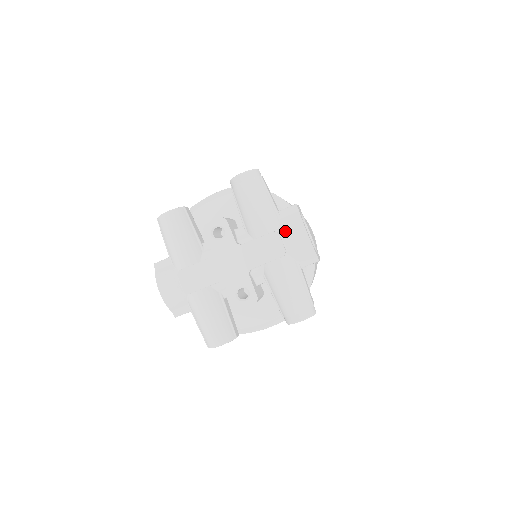
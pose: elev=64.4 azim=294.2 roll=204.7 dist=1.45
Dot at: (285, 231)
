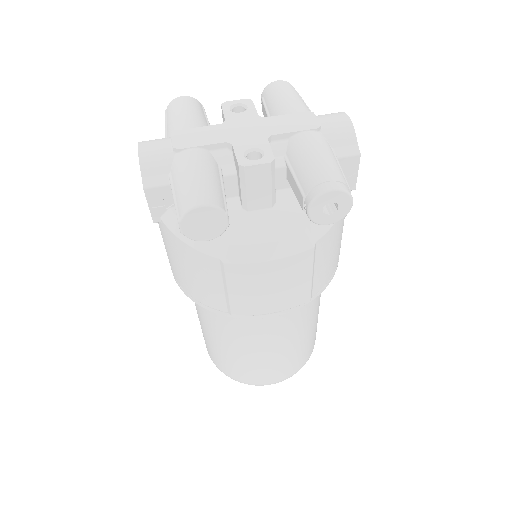
Dot at: (321, 116)
